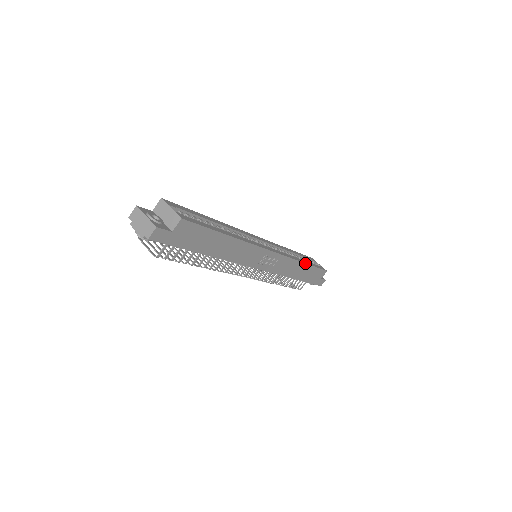
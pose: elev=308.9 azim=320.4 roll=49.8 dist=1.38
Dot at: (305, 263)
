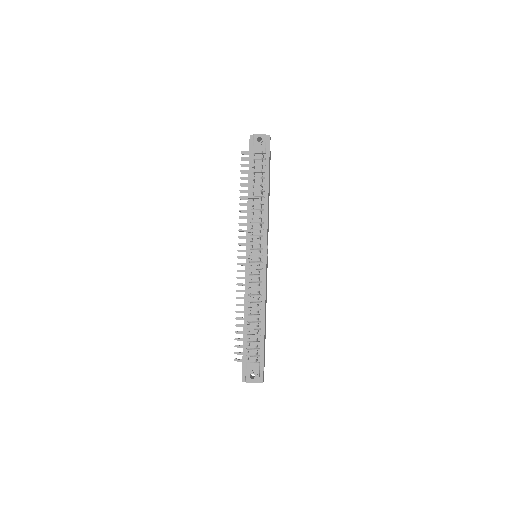
Dot at: occluded
